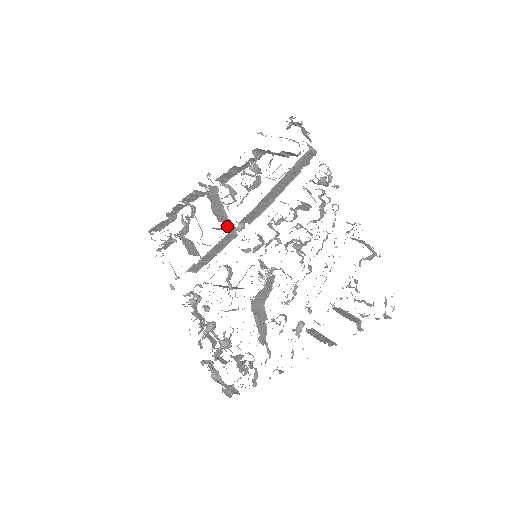
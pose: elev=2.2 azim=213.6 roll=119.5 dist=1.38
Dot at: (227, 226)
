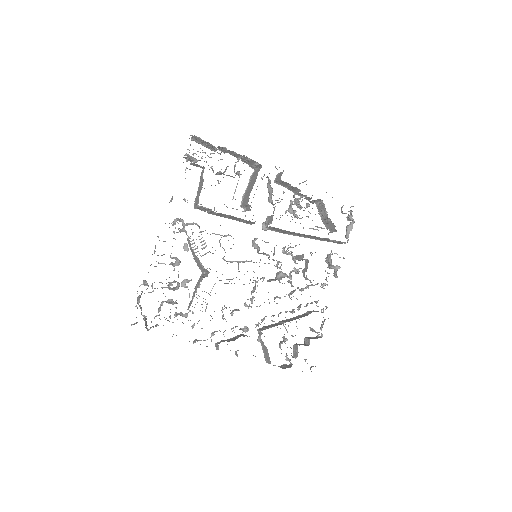
Dot at: occluded
